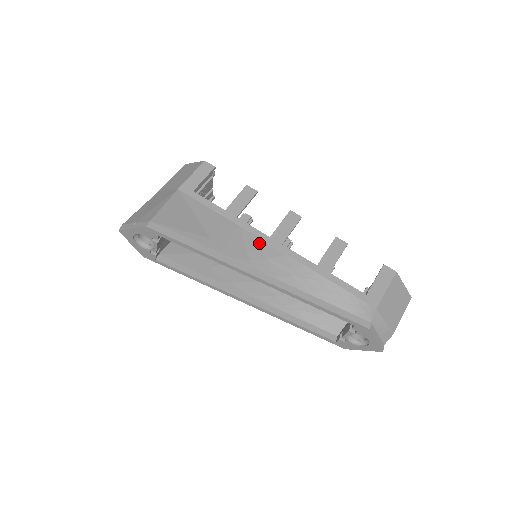
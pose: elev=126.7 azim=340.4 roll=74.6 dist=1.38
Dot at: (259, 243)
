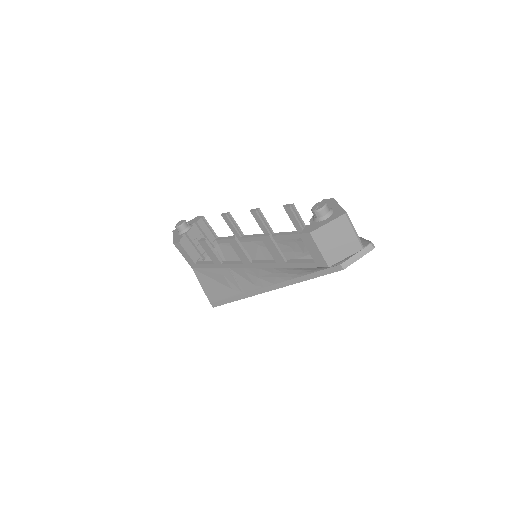
Dot at: (245, 271)
